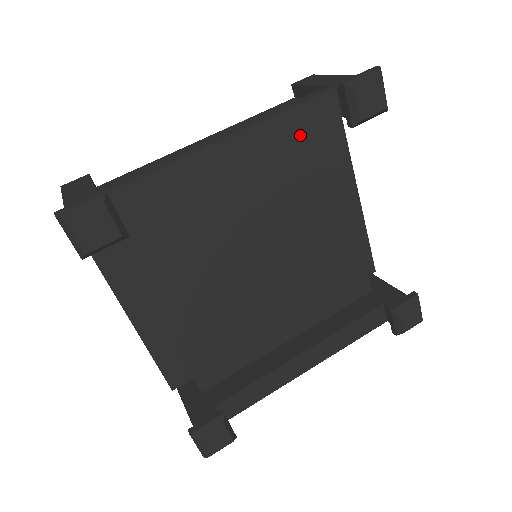
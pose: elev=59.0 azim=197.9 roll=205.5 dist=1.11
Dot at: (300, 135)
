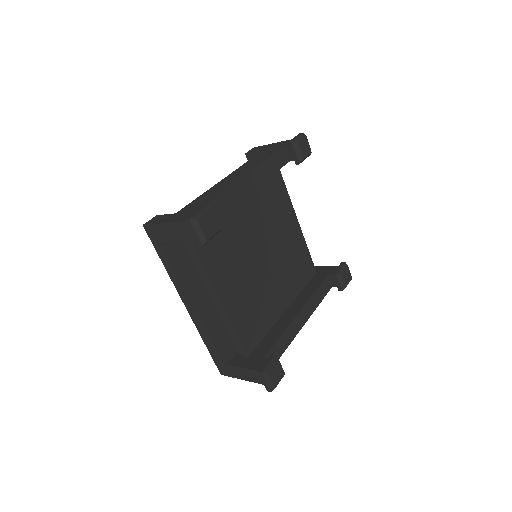
Dot at: (274, 172)
